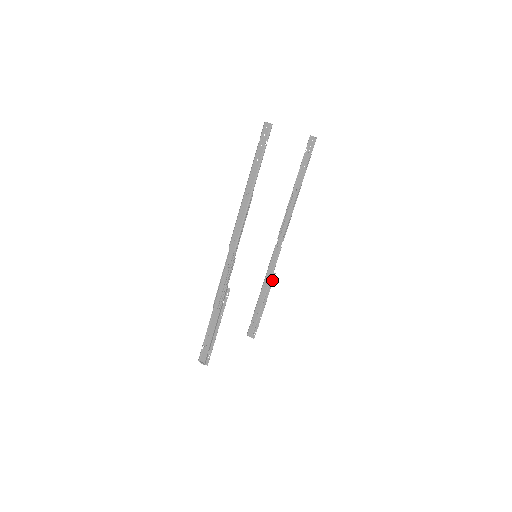
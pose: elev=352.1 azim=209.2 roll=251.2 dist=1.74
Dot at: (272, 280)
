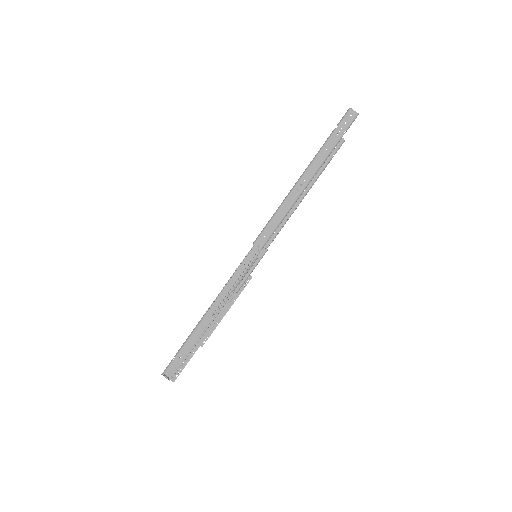
Dot at: (246, 284)
